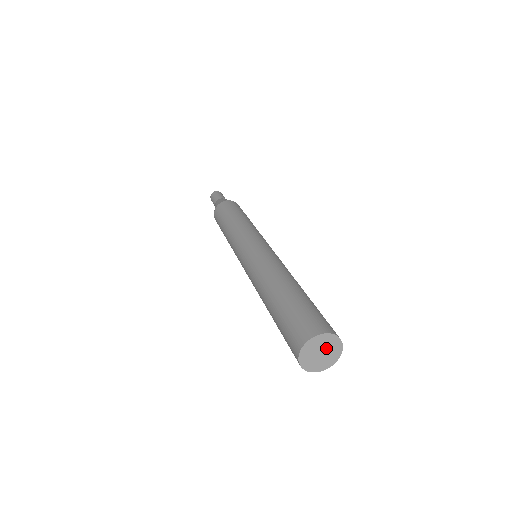
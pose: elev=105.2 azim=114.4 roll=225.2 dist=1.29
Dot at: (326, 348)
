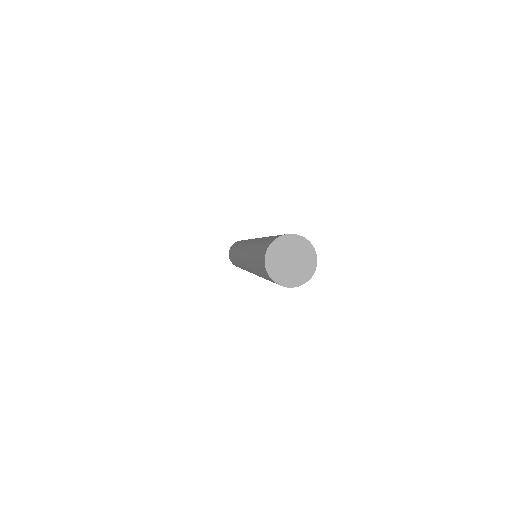
Dot at: (297, 255)
